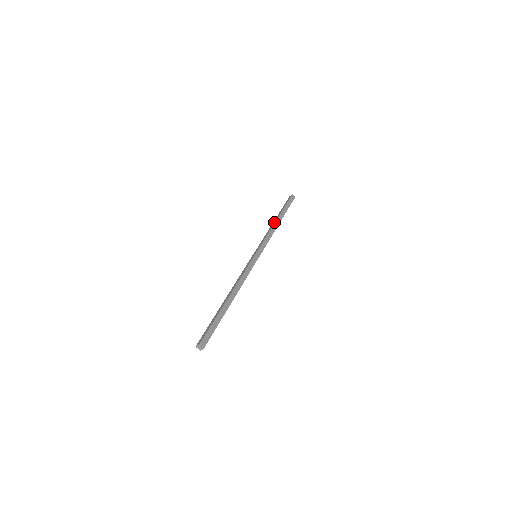
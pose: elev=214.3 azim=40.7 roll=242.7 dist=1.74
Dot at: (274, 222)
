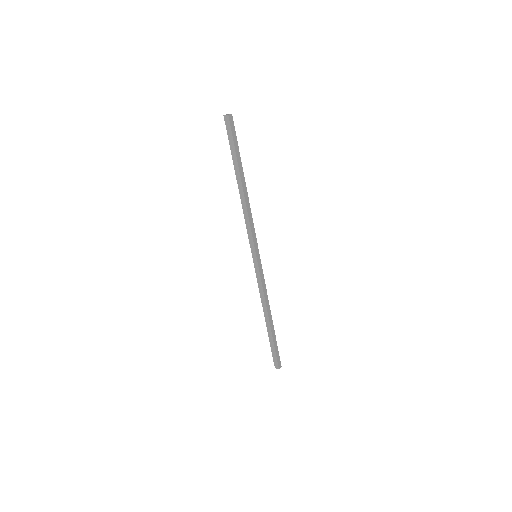
Dot at: (242, 194)
